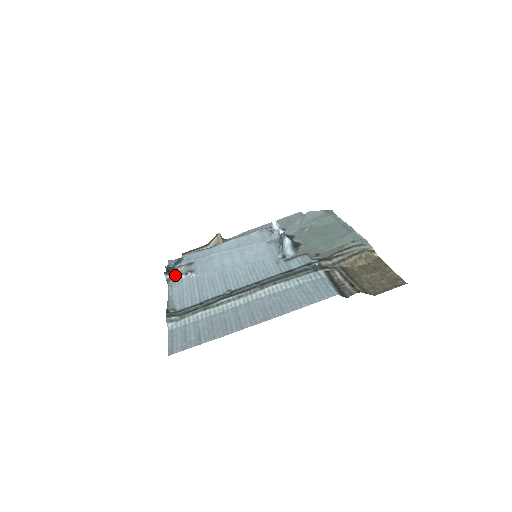
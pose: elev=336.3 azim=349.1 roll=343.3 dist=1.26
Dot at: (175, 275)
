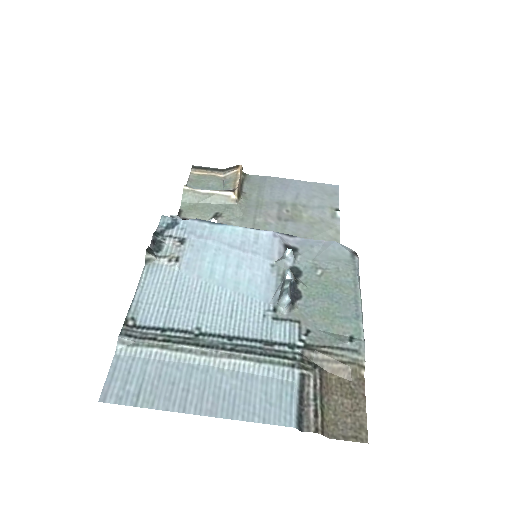
Dot at: (158, 252)
